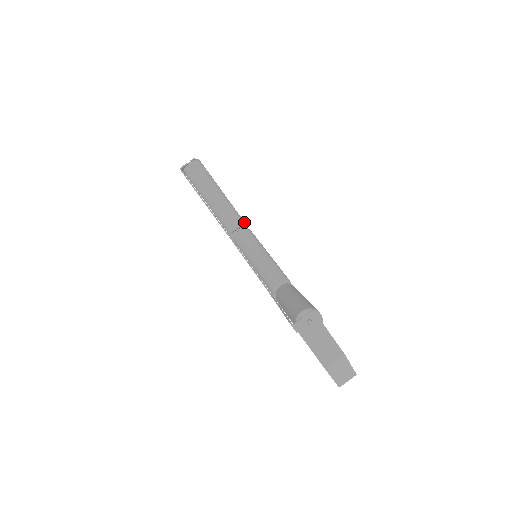
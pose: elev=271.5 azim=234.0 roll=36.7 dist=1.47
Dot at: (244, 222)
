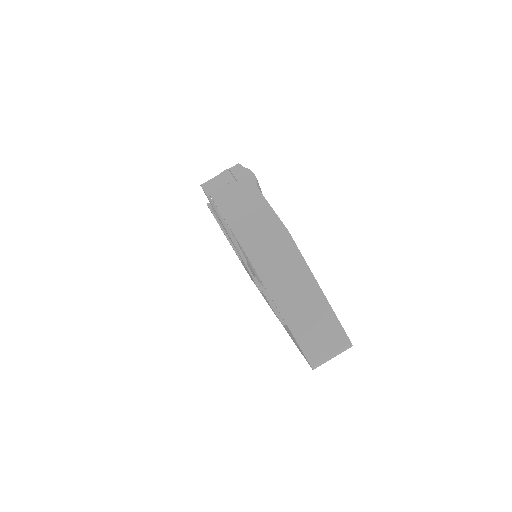
Dot at: occluded
